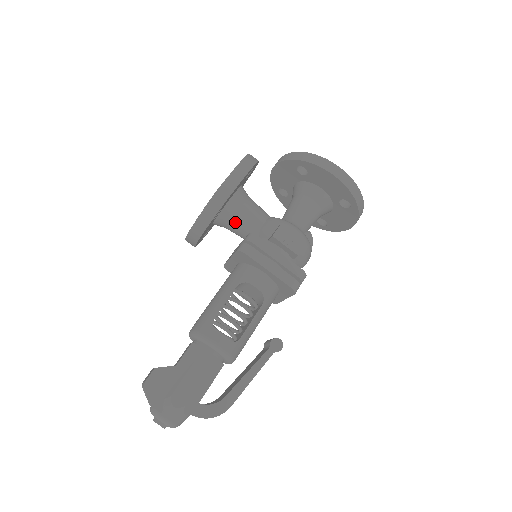
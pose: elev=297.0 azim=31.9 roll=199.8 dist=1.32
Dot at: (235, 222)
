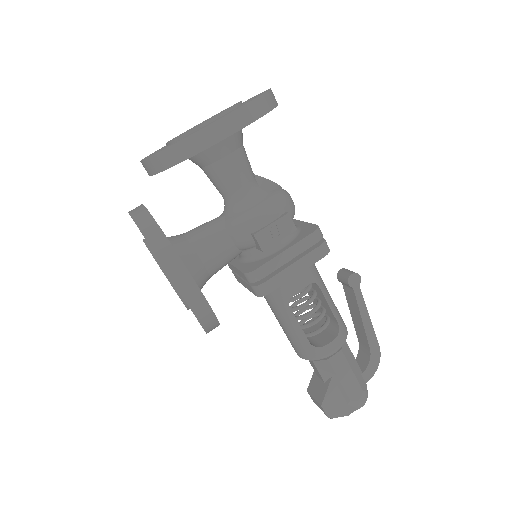
Dot at: (214, 273)
